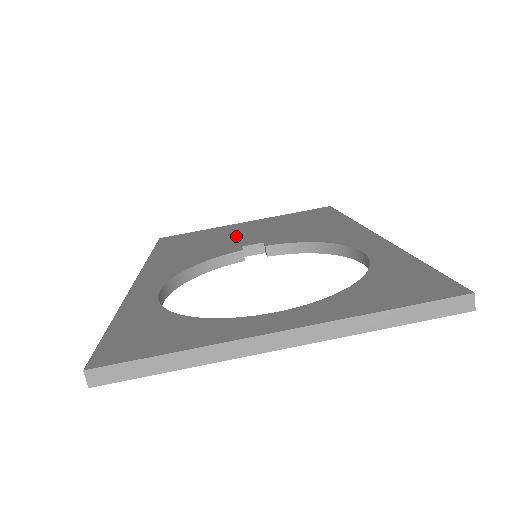
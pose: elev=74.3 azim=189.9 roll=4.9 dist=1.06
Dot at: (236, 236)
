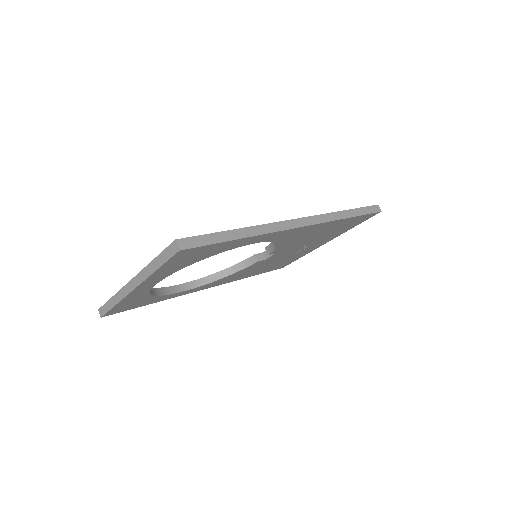
Dot at: occluded
